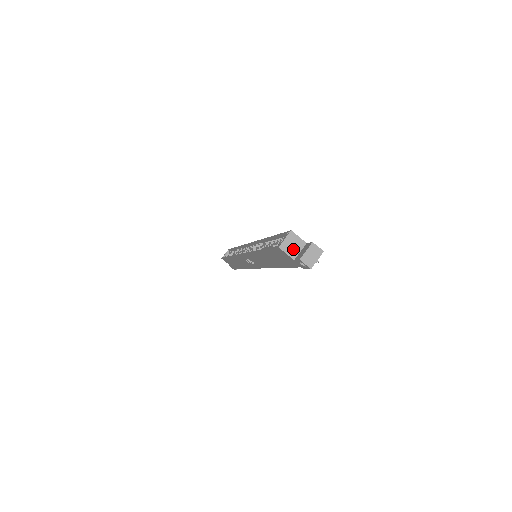
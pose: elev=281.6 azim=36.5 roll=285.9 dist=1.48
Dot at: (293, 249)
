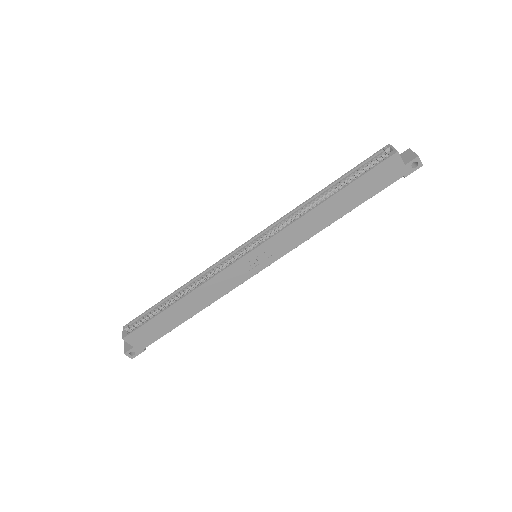
Dot at: occluded
